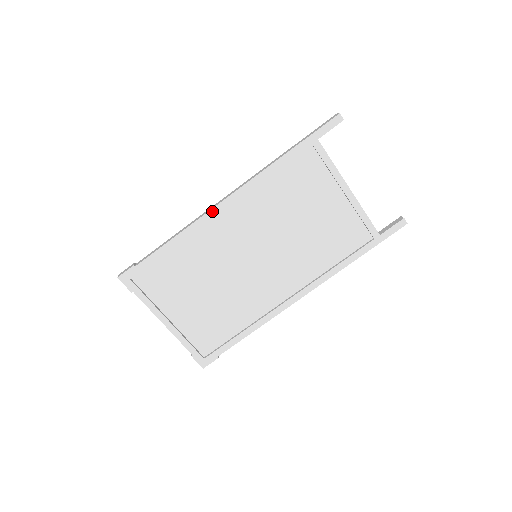
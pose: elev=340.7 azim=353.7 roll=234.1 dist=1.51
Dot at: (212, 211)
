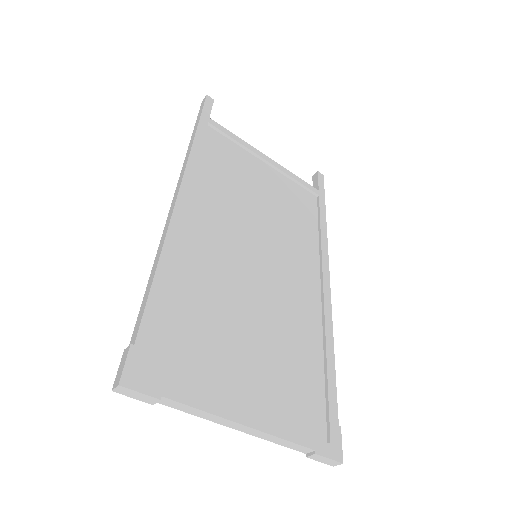
Dot at: (175, 214)
